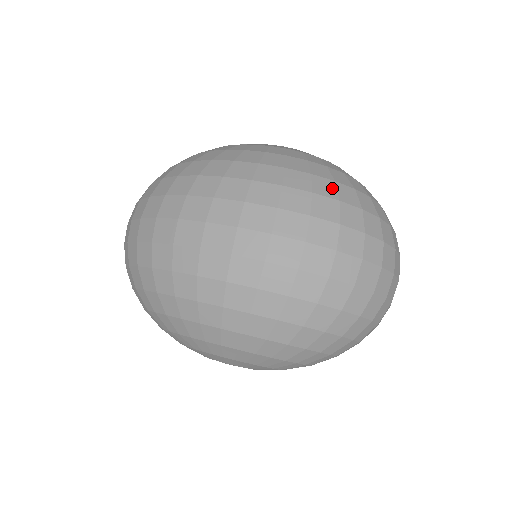
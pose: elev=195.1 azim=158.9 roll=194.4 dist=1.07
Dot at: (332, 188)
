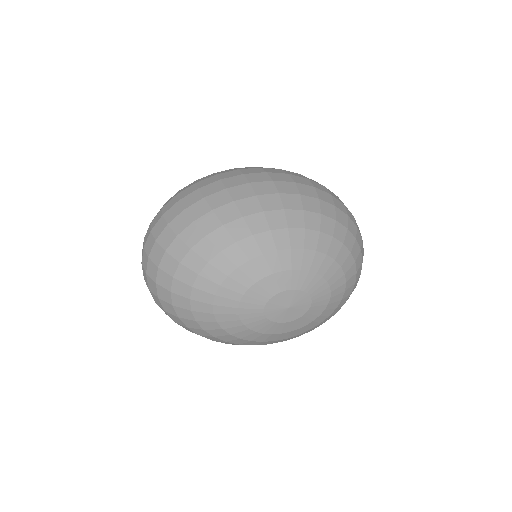
Dot at: occluded
